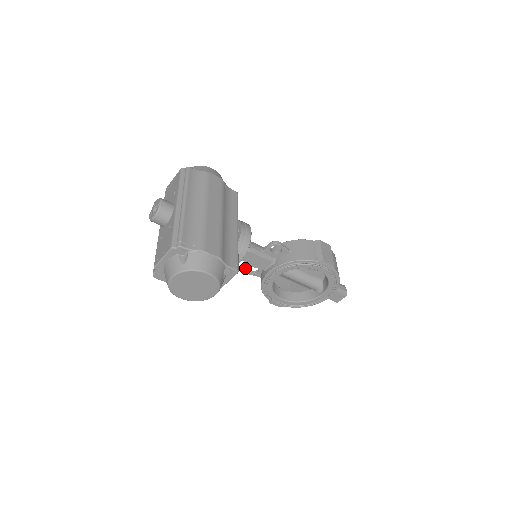
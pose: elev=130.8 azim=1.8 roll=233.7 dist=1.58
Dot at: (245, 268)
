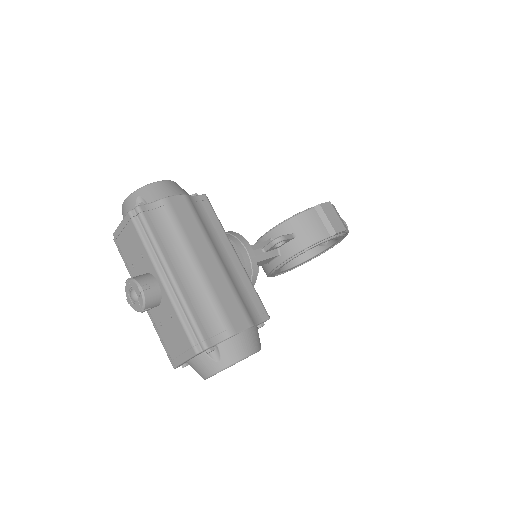
Dot at: occluded
